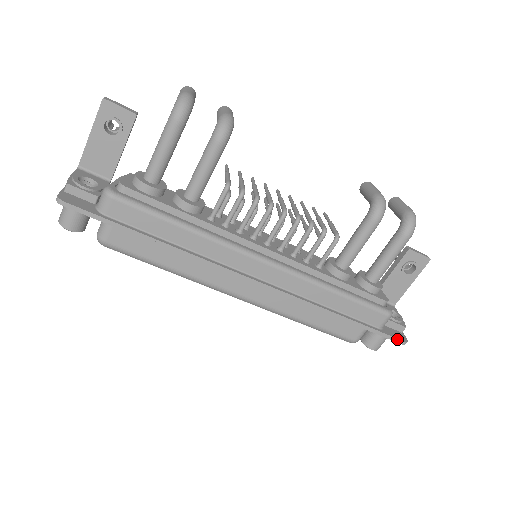
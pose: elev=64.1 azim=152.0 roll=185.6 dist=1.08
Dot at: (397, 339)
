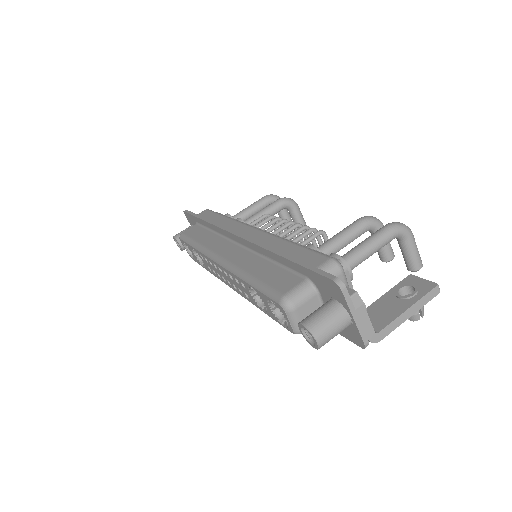
Dot at: (328, 274)
